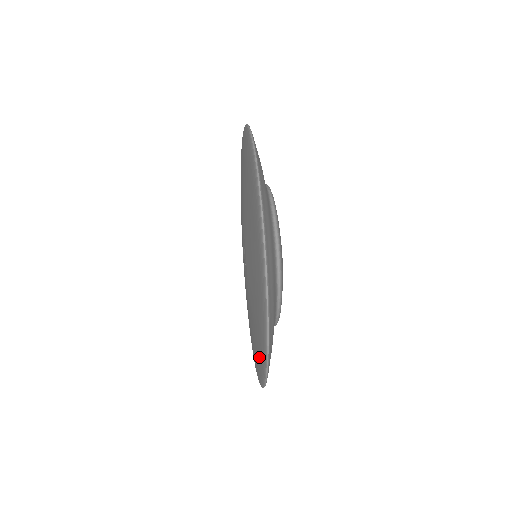
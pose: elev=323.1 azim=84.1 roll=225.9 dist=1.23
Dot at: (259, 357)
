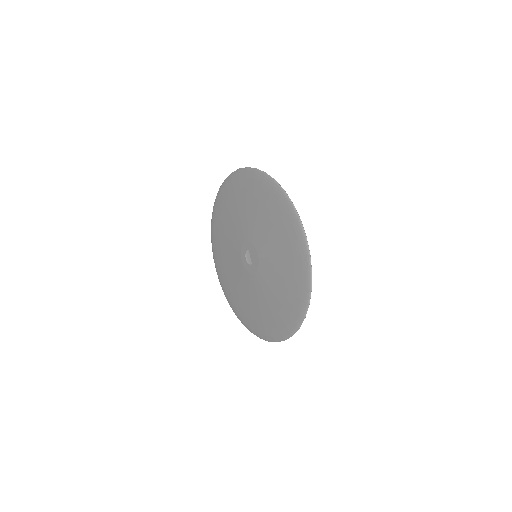
Dot at: (281, 324)
